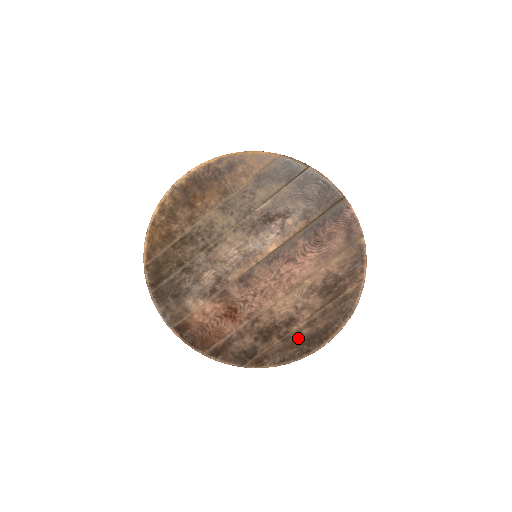
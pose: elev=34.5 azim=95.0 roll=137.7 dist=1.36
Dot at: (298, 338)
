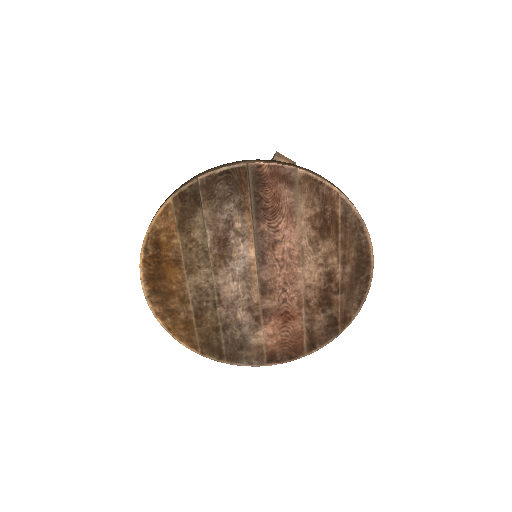
Dot at: (349, 279)
